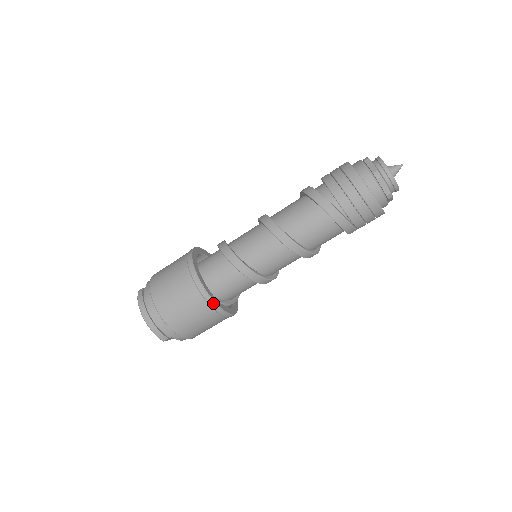
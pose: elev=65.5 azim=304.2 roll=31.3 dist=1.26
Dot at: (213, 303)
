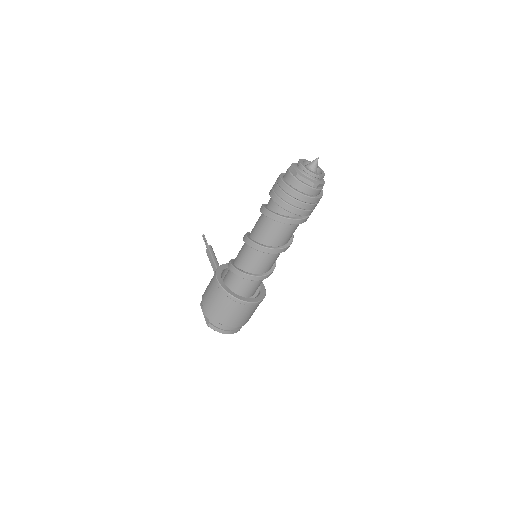
Dot at: occluded
